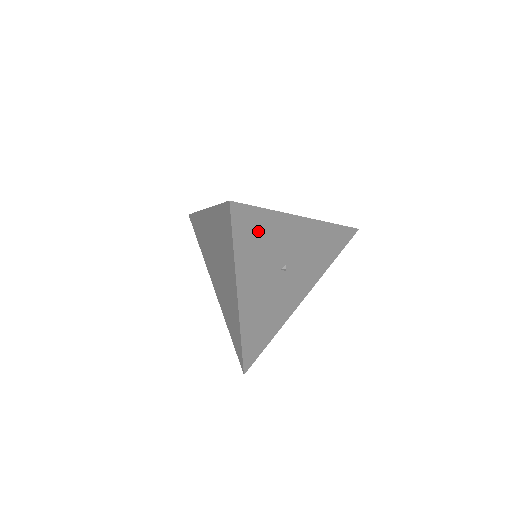
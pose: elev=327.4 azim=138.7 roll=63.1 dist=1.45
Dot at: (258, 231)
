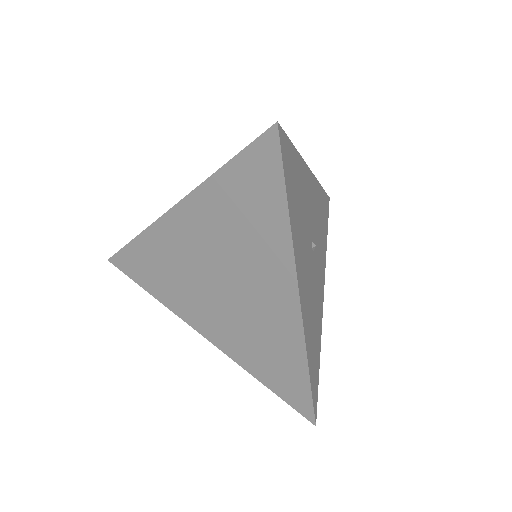
Dot at: (295, 183)
